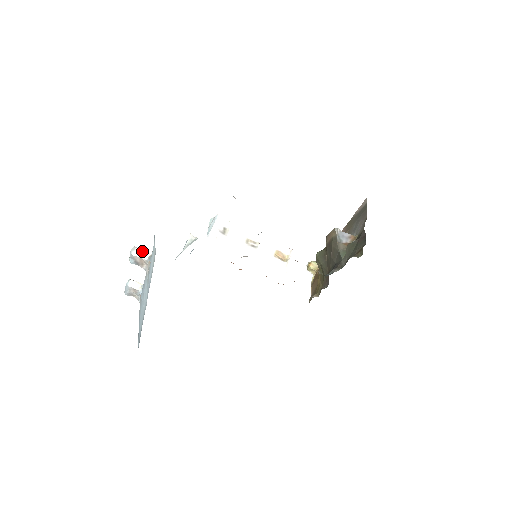
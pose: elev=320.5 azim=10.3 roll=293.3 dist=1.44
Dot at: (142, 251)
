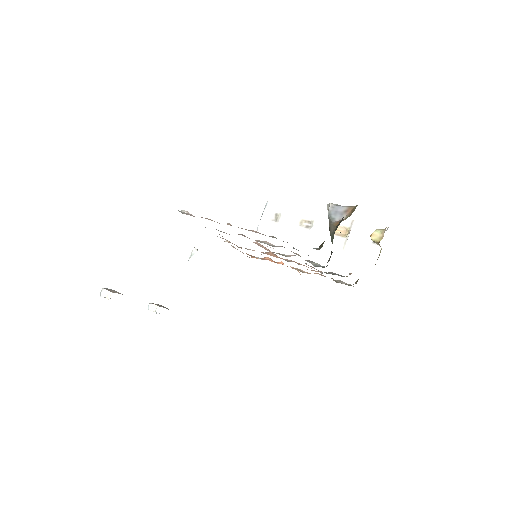
Dot at: (107, 291)
